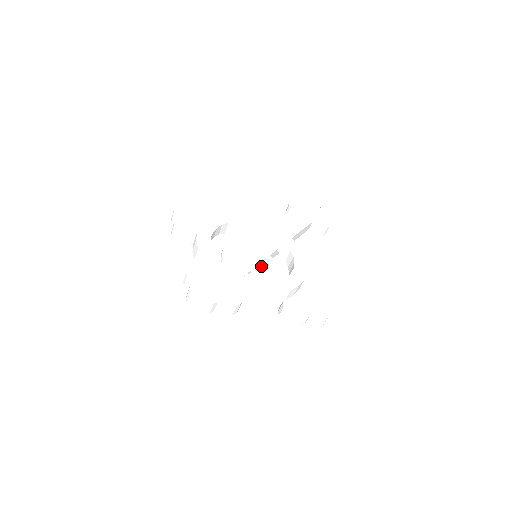
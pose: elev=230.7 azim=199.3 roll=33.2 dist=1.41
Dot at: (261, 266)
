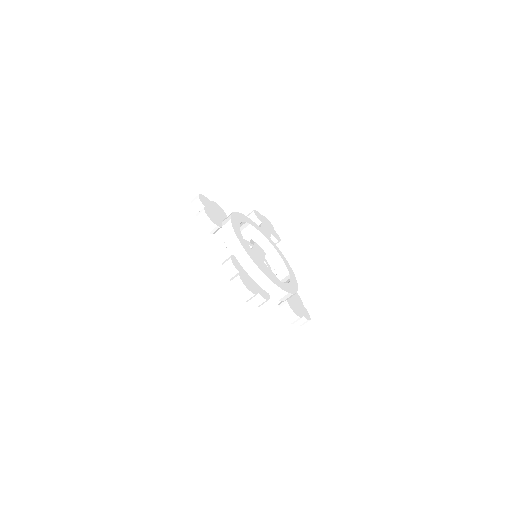
Dot at: (265, 266)
